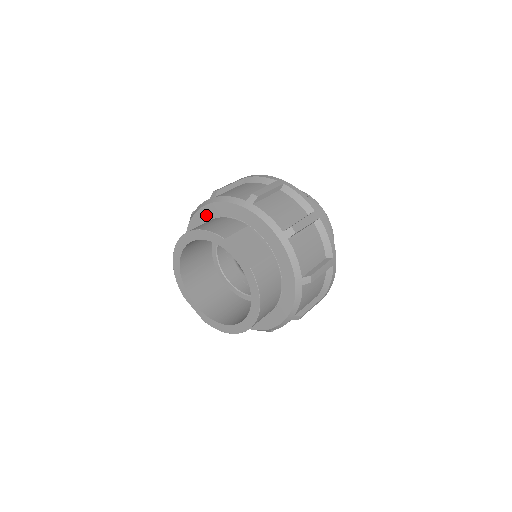
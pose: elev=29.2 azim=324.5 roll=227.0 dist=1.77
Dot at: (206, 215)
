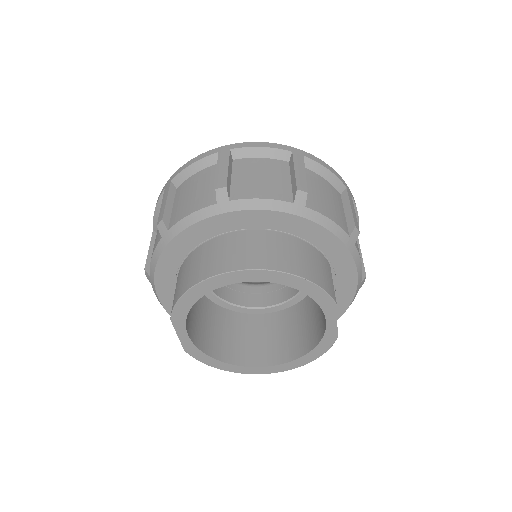
Dot at: (273, 222)
